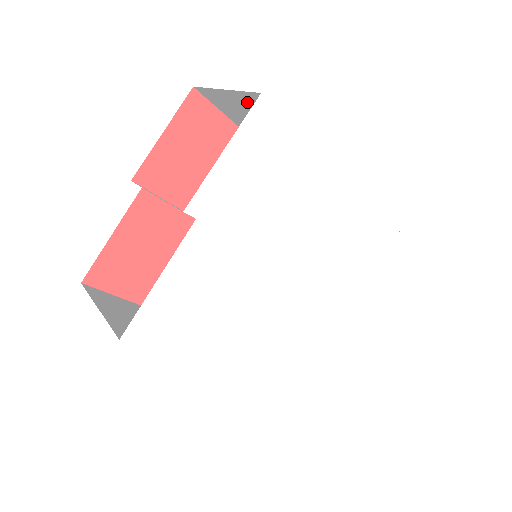
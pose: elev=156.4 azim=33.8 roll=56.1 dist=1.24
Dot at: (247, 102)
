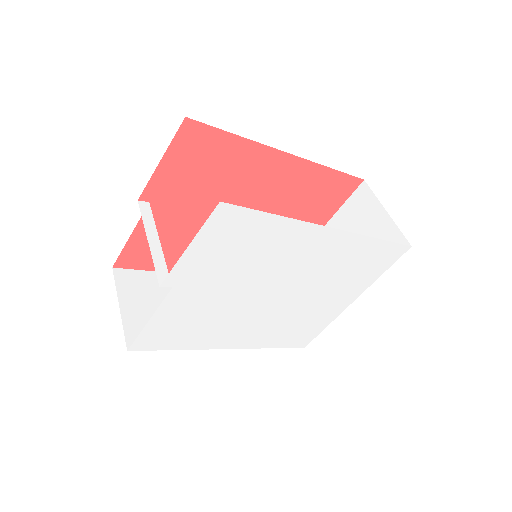
Dot at: occluded
